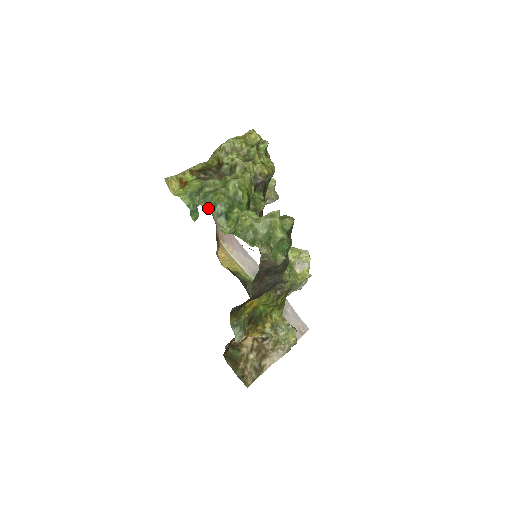
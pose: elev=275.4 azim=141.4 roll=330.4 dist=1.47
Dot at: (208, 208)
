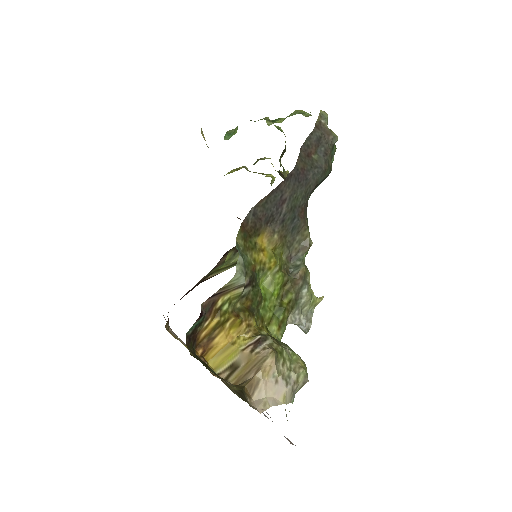
Dot at: occluded
